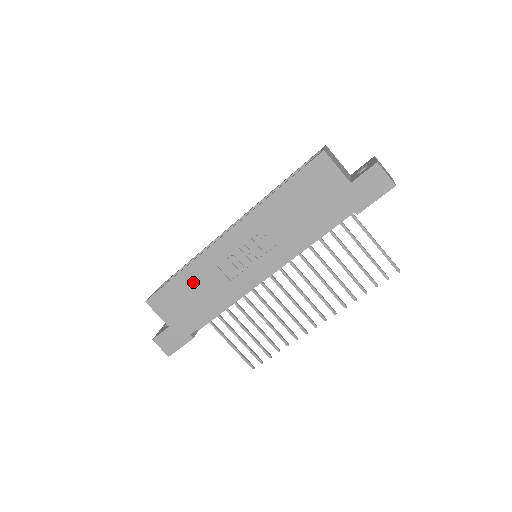
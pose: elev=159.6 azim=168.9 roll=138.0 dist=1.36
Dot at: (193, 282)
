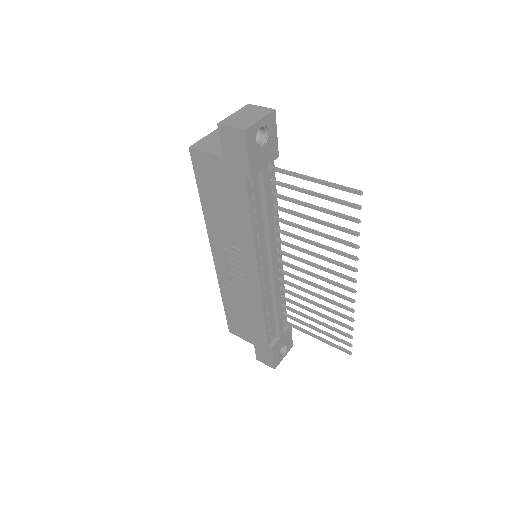
Dot at: (233, 303)
